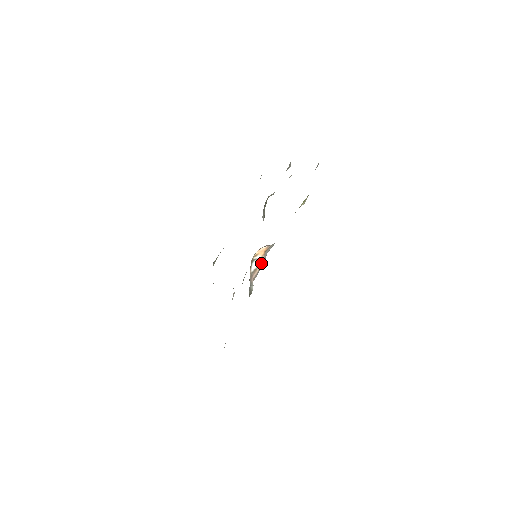
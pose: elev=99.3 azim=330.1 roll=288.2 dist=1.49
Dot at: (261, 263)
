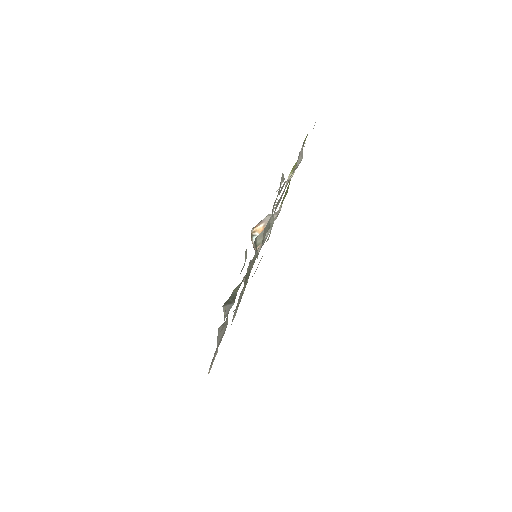
Dot at: occluded
